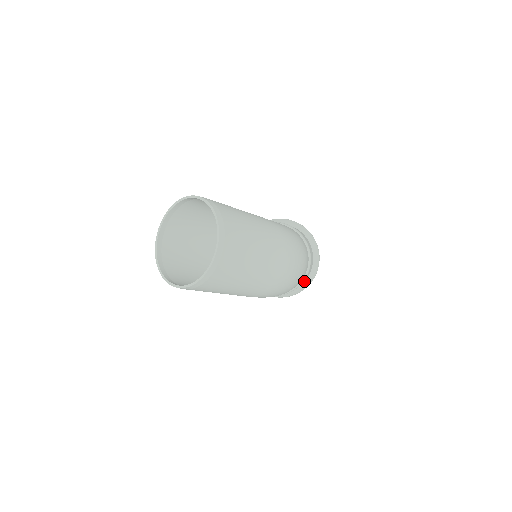
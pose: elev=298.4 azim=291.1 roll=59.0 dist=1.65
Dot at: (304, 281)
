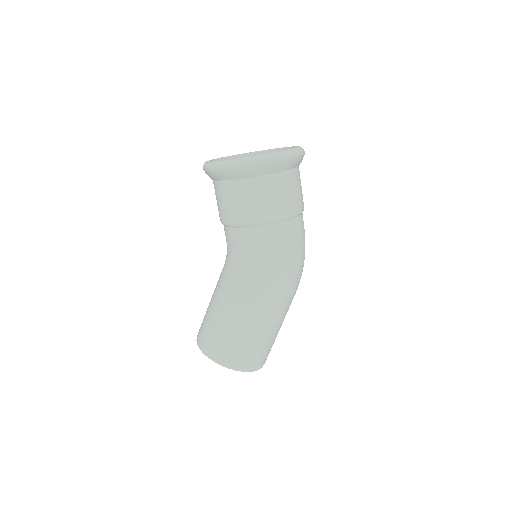
Dot at: occluded
